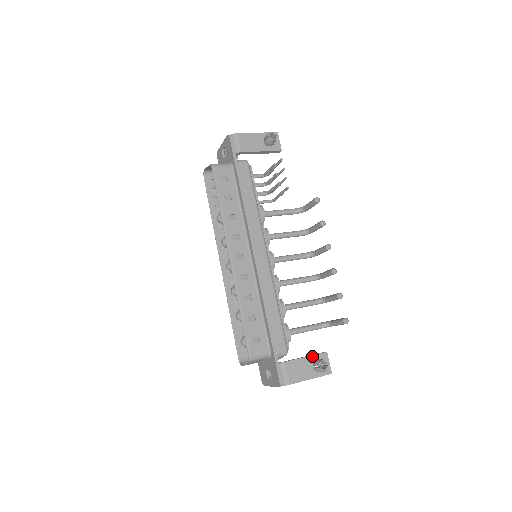
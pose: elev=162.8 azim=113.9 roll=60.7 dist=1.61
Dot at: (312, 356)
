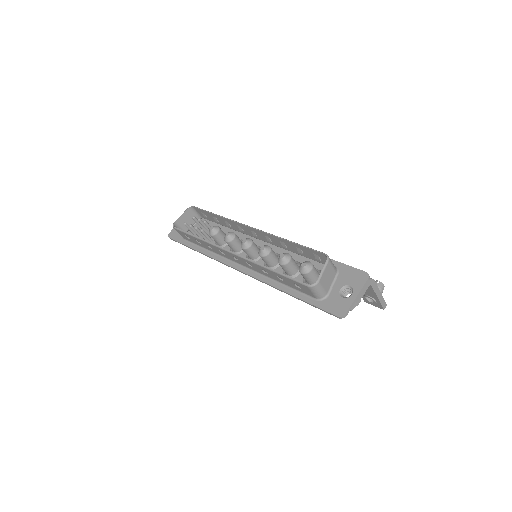
Dot at: occluded
